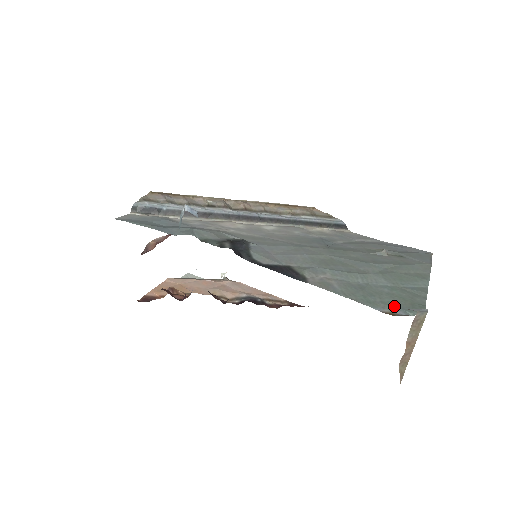
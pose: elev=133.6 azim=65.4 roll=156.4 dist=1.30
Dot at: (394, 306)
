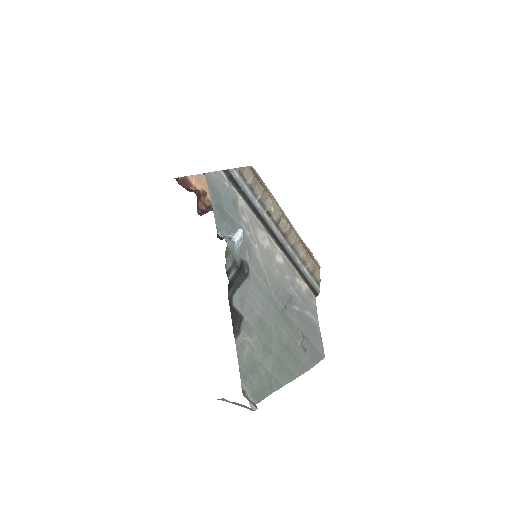
Dot at: (252, 388)
